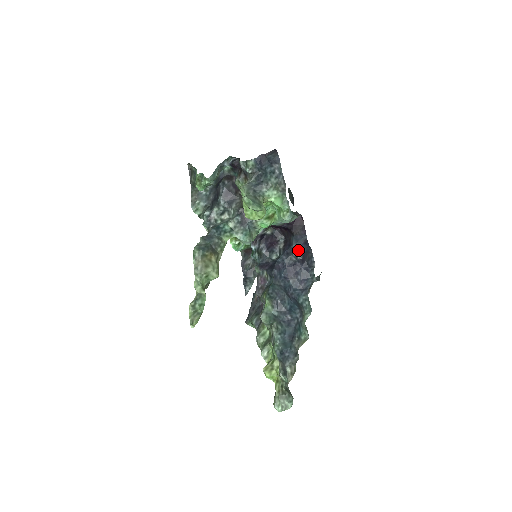
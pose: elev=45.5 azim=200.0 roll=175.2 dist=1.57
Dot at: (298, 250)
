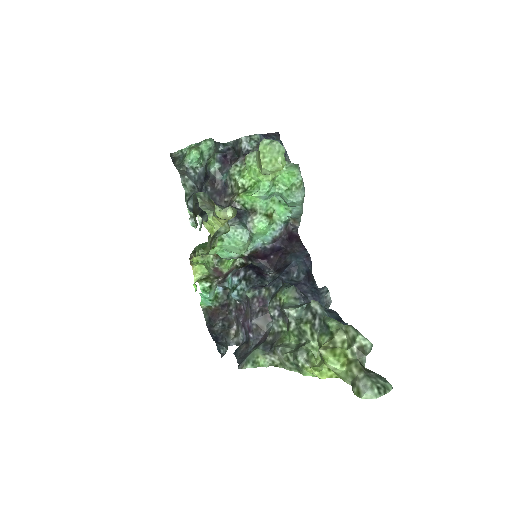
Dot at: (300, 266)
